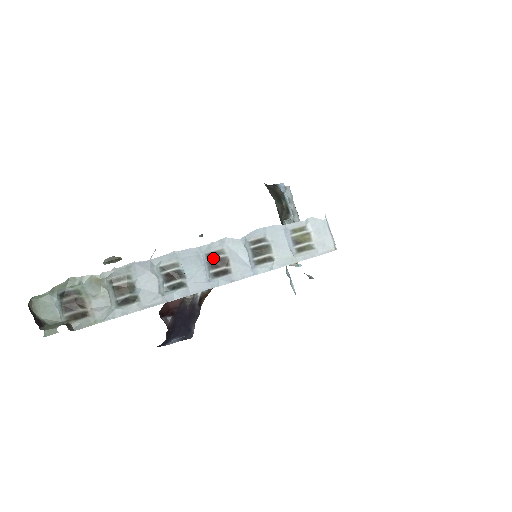
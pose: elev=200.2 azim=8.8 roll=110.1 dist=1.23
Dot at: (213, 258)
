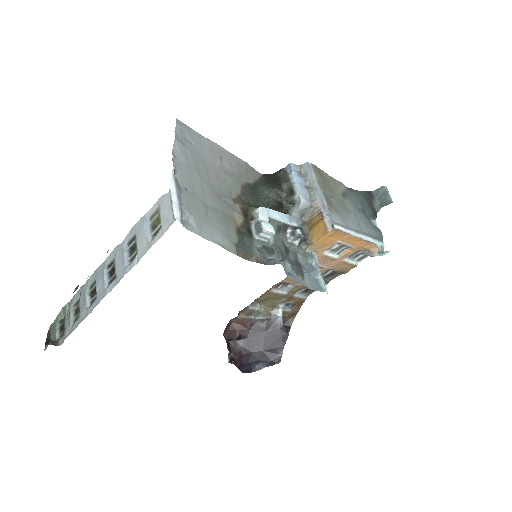
Dot at: (111, 268)
